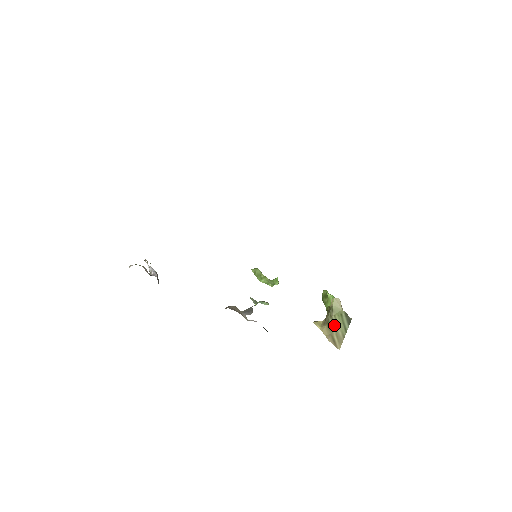
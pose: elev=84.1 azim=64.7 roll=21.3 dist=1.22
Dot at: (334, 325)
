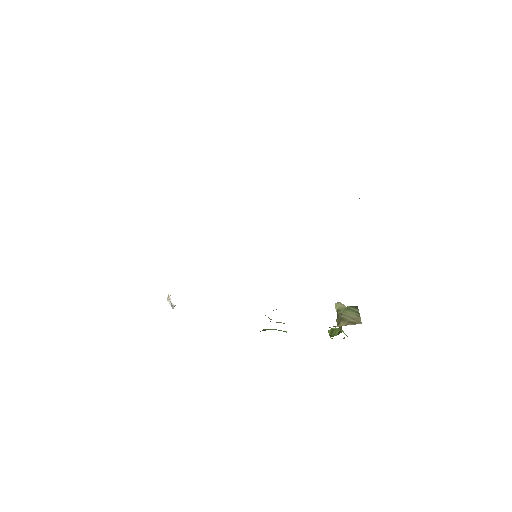
Dot at: (347, 316)
